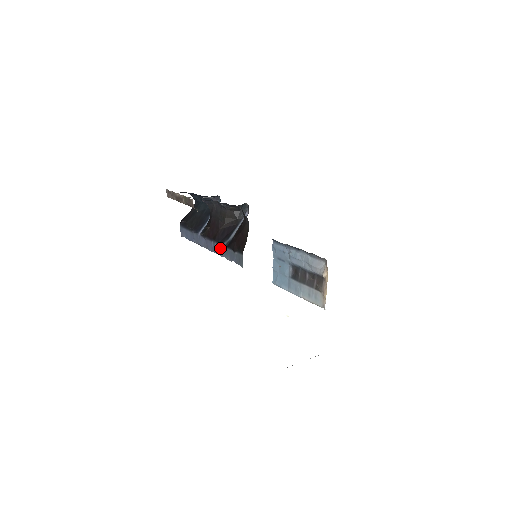
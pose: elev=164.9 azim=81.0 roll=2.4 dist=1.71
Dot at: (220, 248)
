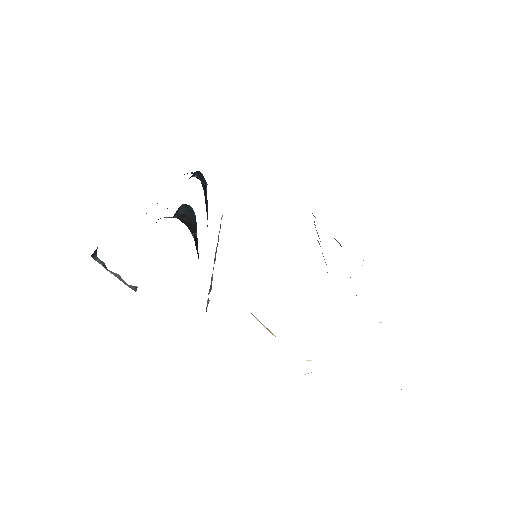
Dot at: occluded
